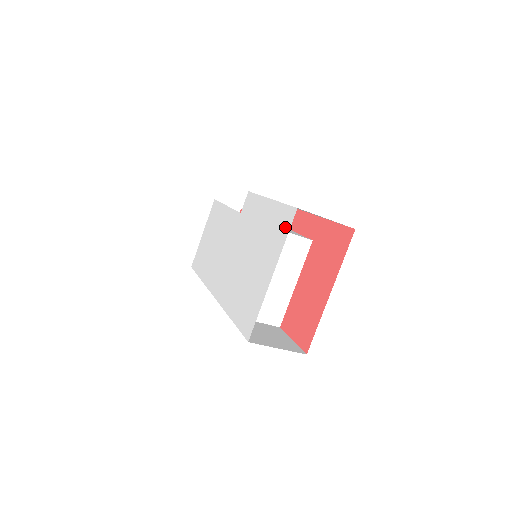
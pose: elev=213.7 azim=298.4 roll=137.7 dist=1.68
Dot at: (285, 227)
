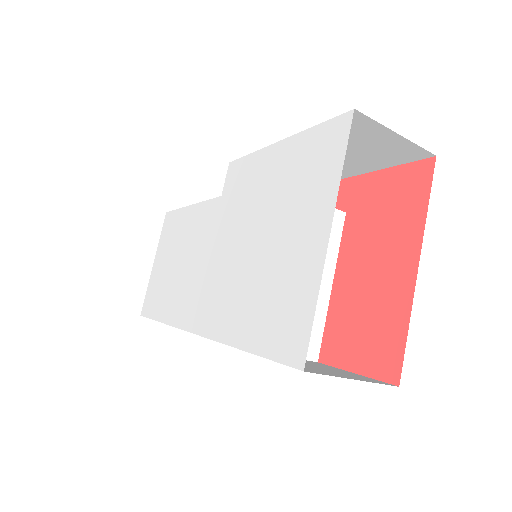
Dot at: (333, 150)
